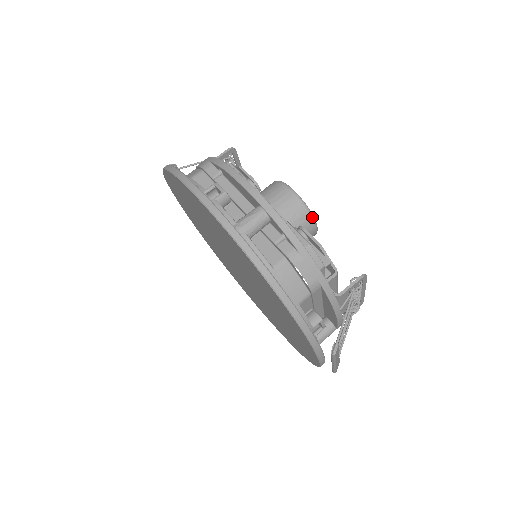
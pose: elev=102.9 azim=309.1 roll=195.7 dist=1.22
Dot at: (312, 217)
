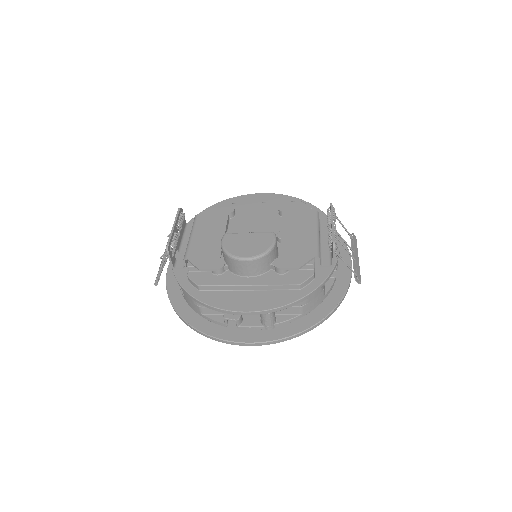
Dot at: (271, 251)
